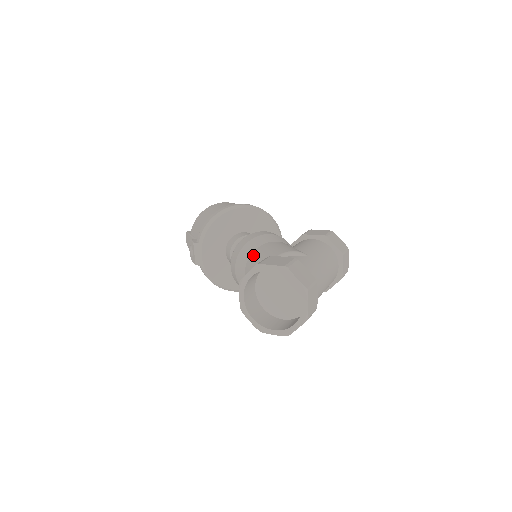
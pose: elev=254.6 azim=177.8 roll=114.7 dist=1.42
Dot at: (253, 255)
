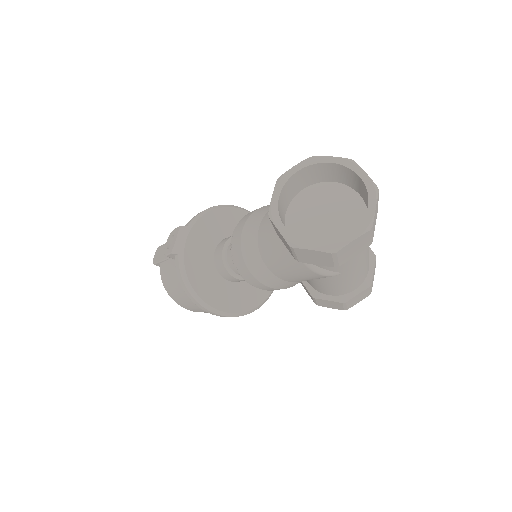
Dot at: occluded
